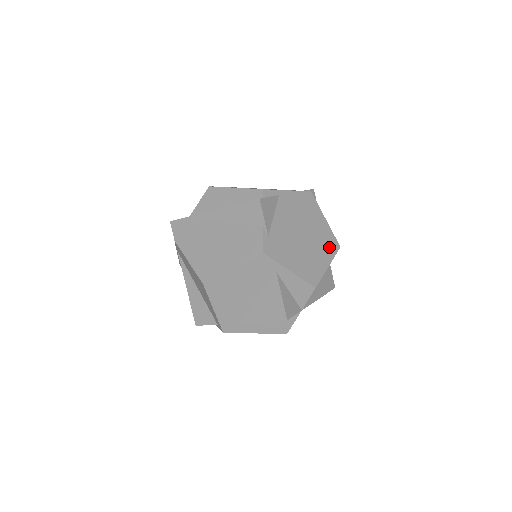
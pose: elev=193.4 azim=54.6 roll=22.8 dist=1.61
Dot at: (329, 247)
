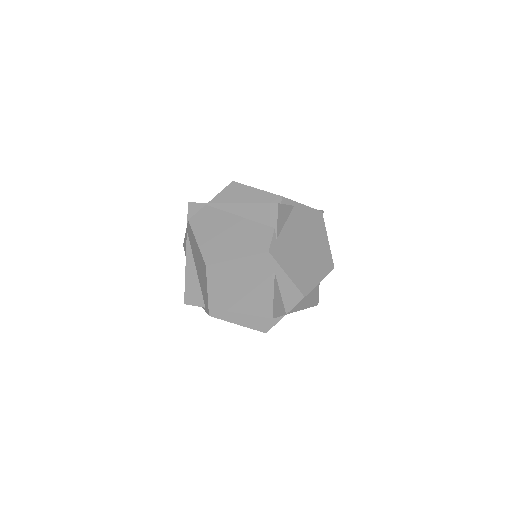
Dot at: (325, 265)
